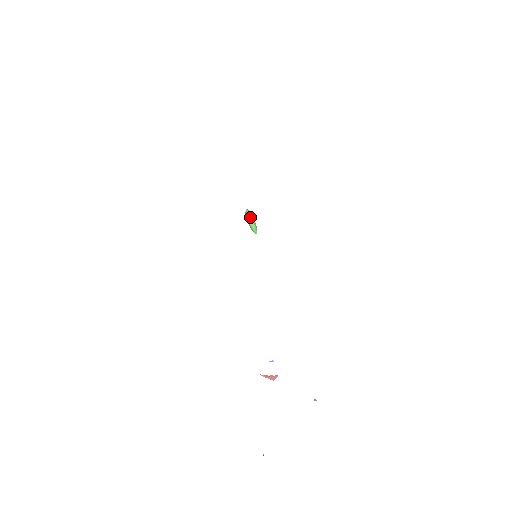
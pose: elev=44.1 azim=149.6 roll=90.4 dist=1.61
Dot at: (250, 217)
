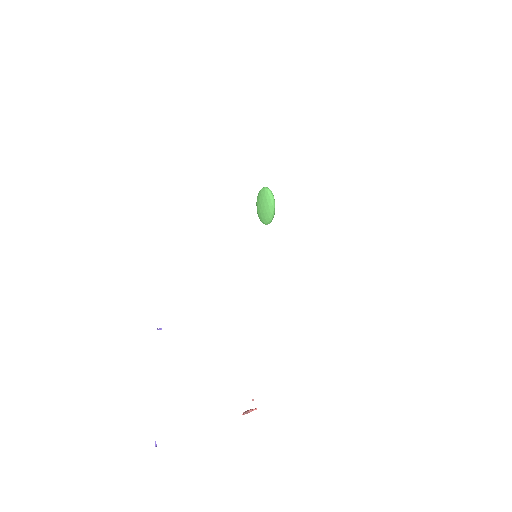
Dot at: occluded
